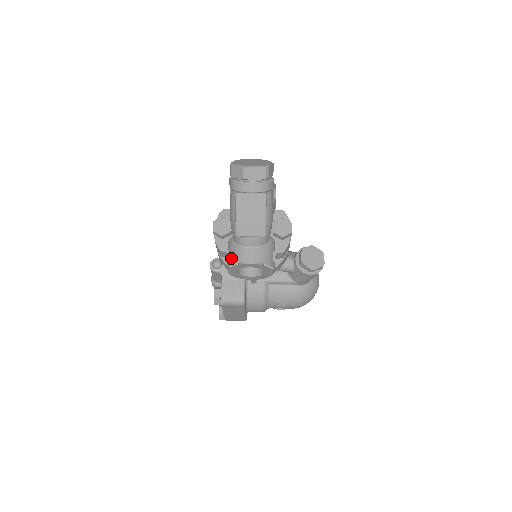
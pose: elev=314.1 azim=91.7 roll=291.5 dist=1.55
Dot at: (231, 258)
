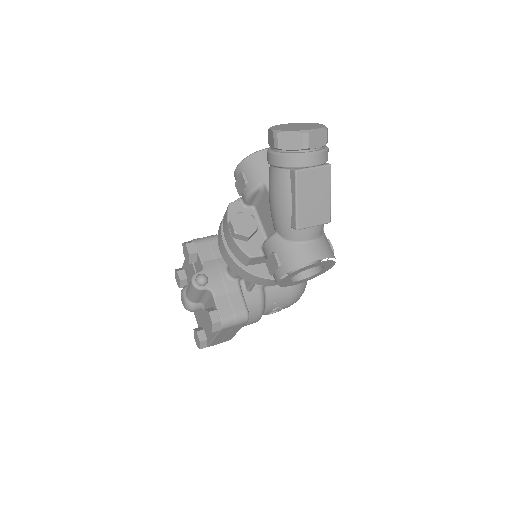
Dot at: (288, 262)
